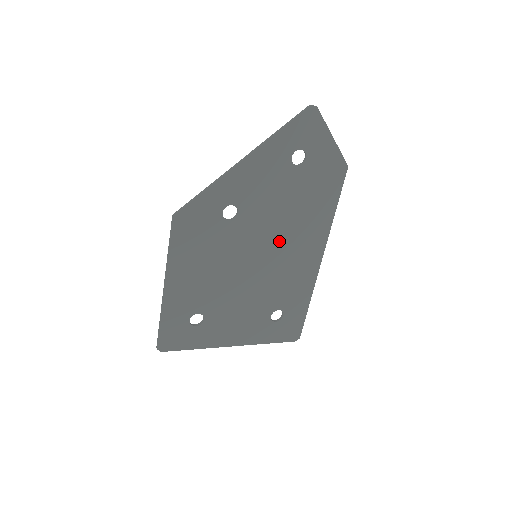
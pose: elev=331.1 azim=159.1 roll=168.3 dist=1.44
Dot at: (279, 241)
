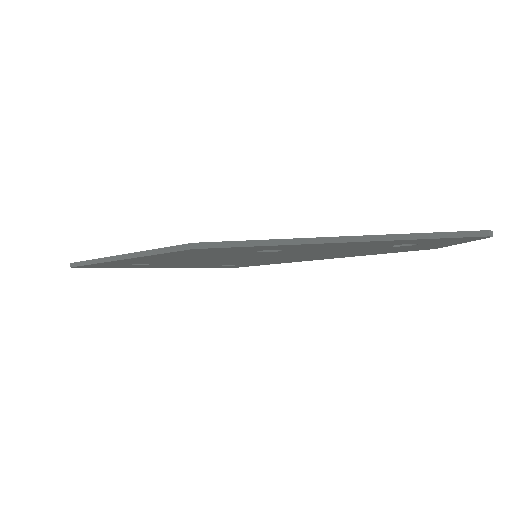
Dot at: (293, 256)
